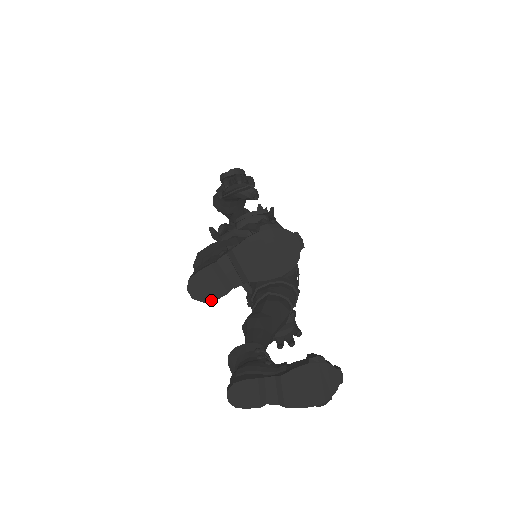
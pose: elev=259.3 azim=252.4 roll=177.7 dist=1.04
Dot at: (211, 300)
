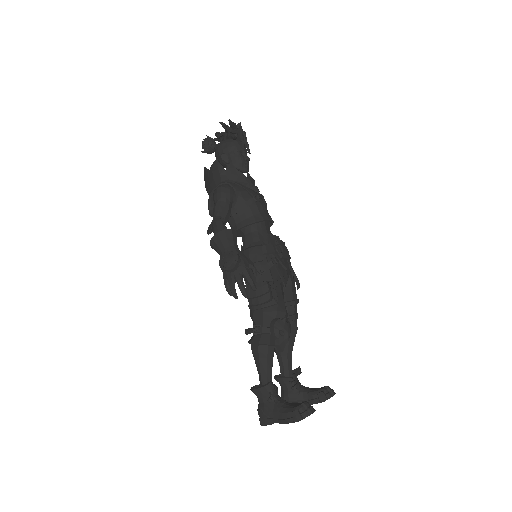
Dot at: occluded
